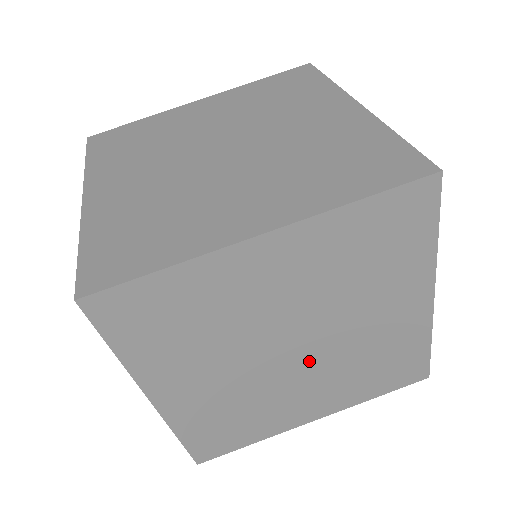
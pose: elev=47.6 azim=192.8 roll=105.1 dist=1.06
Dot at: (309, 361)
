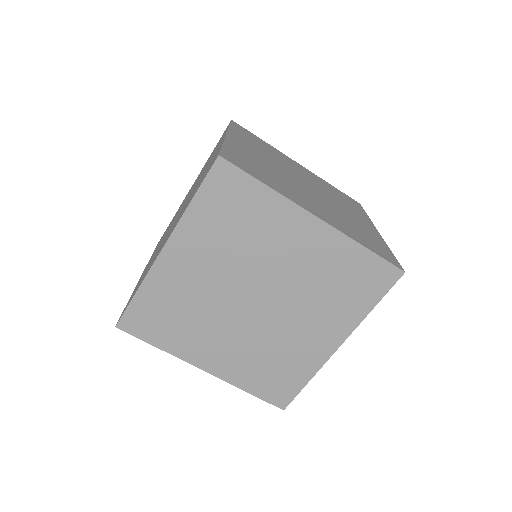
Dot at: (277, 304)
